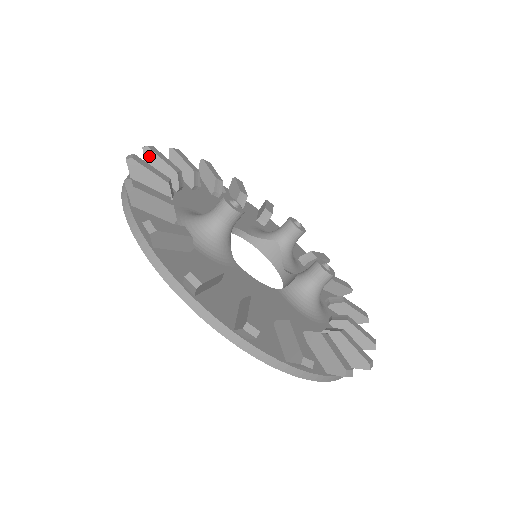
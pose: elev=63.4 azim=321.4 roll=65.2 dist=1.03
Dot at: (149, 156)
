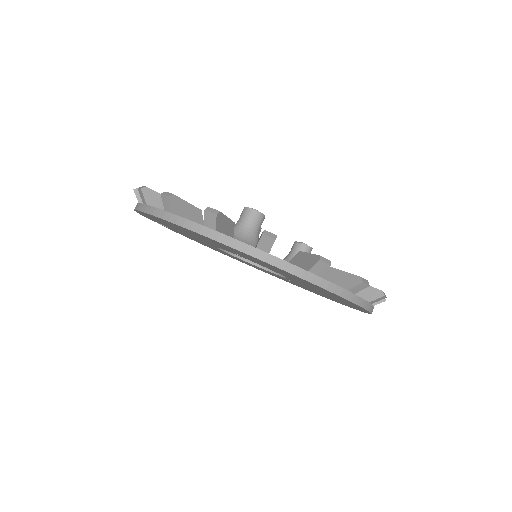
Dot at: (149, 196)
